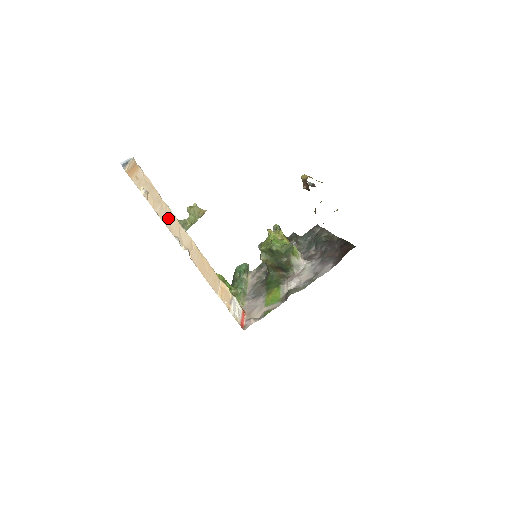
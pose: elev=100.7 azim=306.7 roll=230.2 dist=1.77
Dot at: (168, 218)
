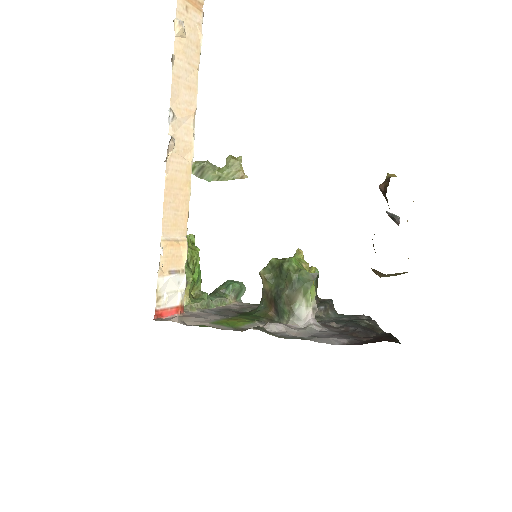
Dot at: (184, 89)
